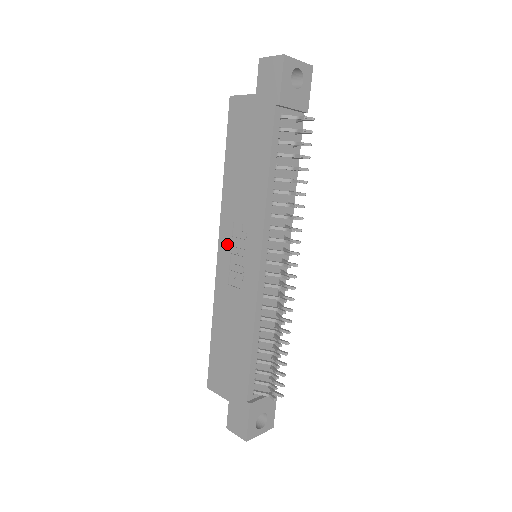
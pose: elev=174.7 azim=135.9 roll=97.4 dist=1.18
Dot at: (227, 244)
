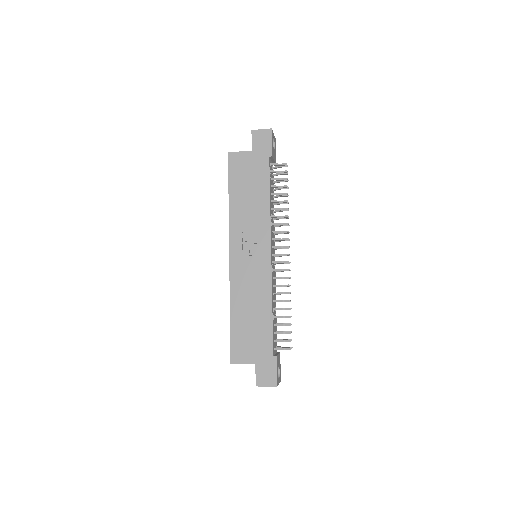
Dot at: (238, 249)
